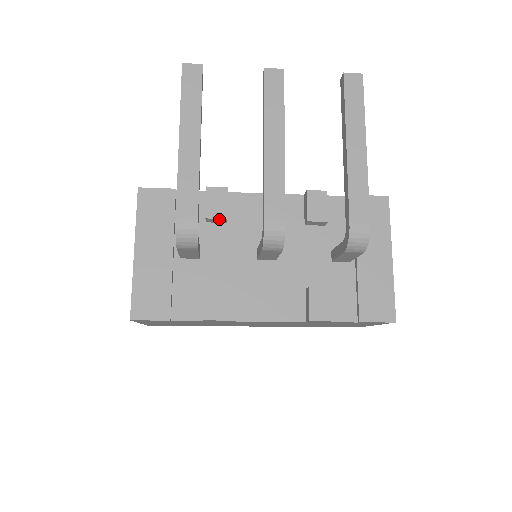
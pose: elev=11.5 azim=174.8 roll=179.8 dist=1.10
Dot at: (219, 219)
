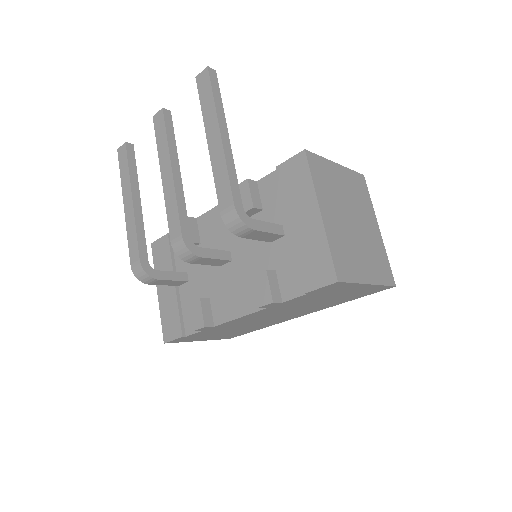
Dot at: occluded
